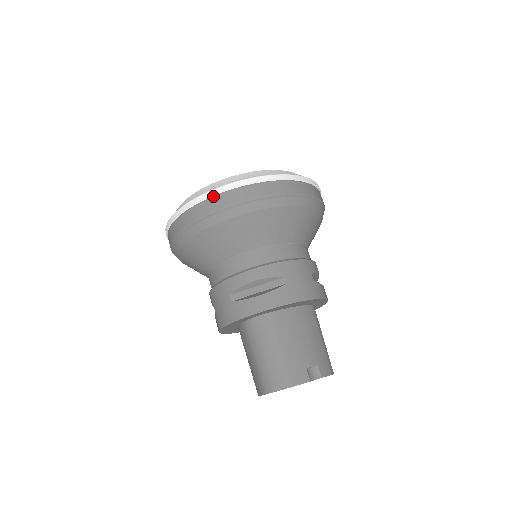
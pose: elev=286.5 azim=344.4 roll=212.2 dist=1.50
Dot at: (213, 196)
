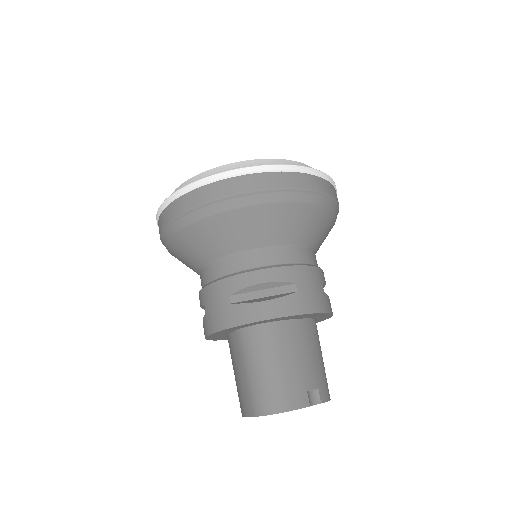
Dot at: (229, 178)
